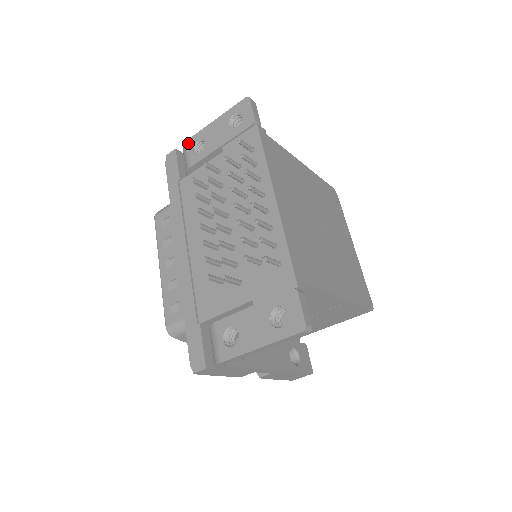
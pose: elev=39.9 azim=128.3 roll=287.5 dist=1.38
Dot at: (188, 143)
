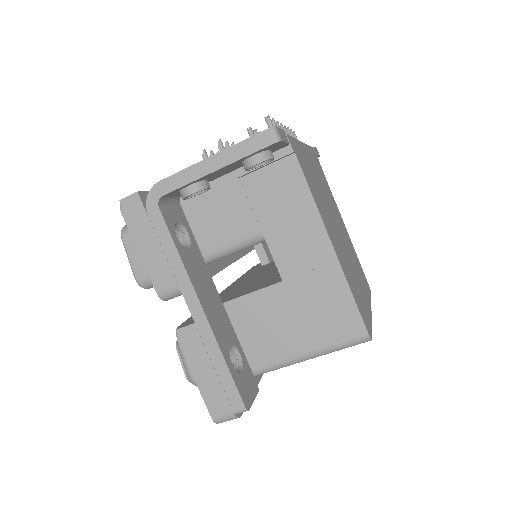
Dot at: occluded
